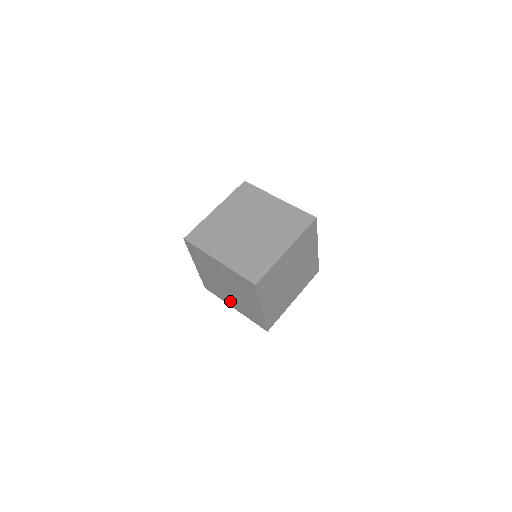
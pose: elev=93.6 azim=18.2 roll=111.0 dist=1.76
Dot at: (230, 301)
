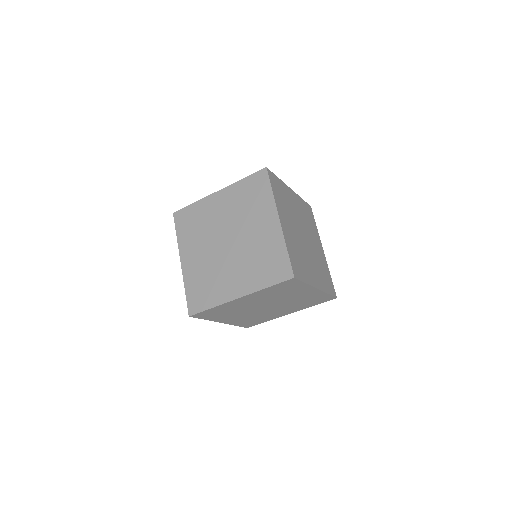
Dot at: (280, 313)
